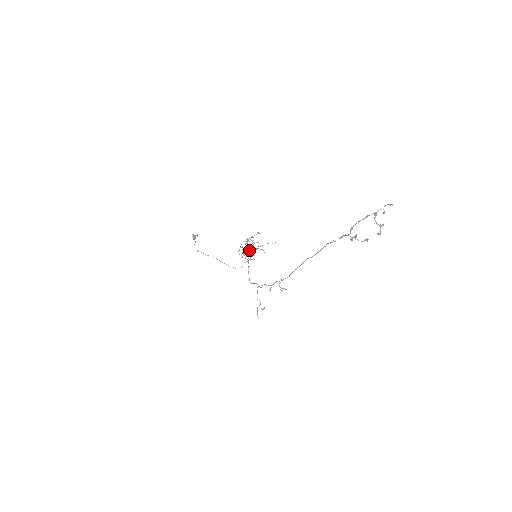
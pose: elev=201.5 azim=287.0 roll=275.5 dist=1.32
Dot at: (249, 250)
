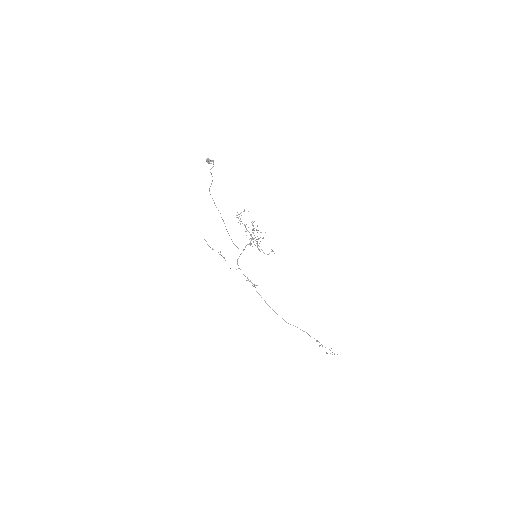
Dot at: (250, 234)
